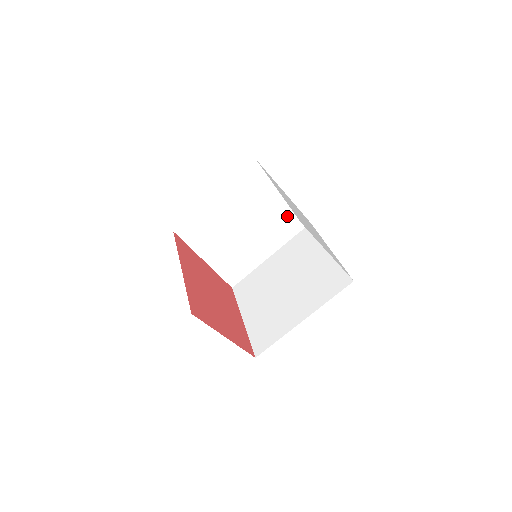
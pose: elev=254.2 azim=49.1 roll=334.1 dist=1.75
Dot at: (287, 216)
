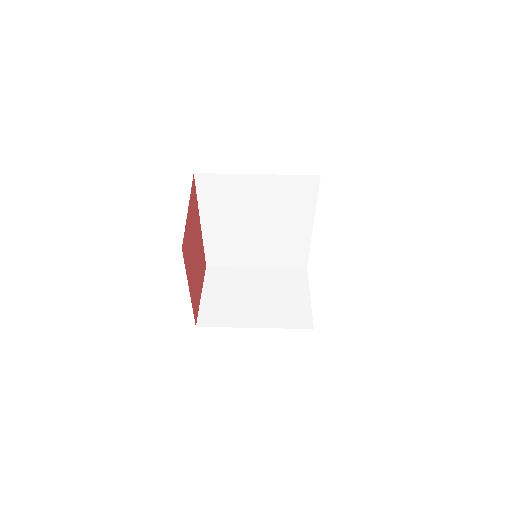
Dot at: (298, 311)
